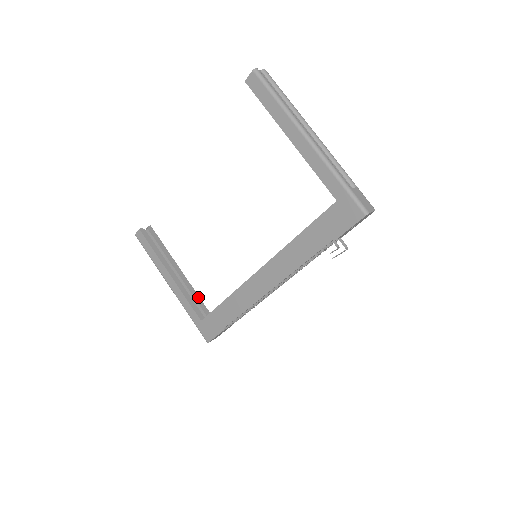
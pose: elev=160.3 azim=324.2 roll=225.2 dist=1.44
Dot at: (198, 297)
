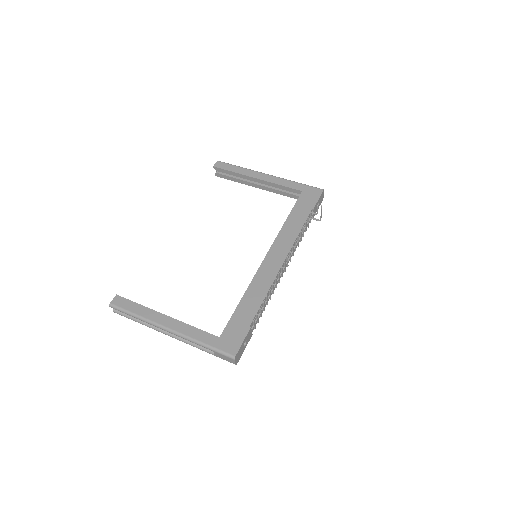
Dot at: occluded
